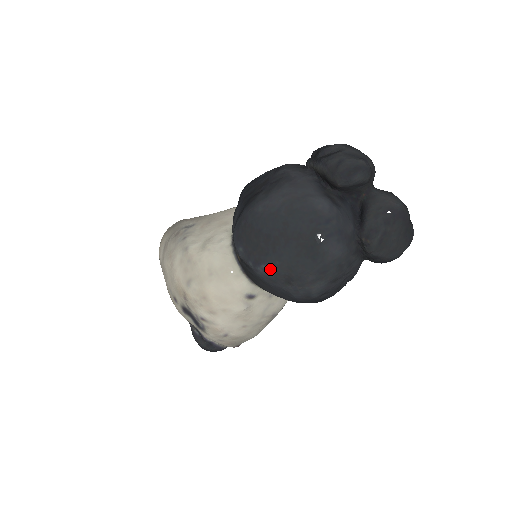
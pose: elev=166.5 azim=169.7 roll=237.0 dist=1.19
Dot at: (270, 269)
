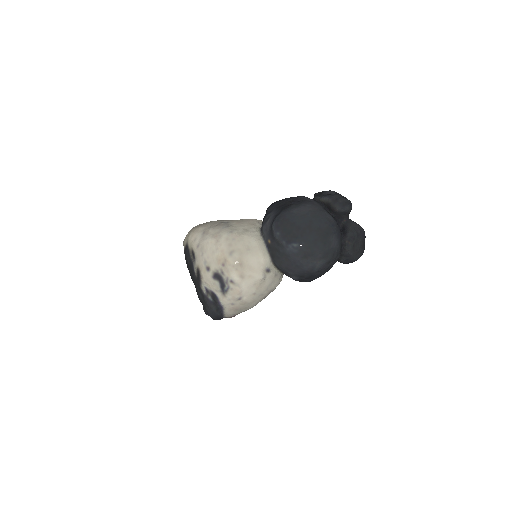
Dot at: (297, 246)
